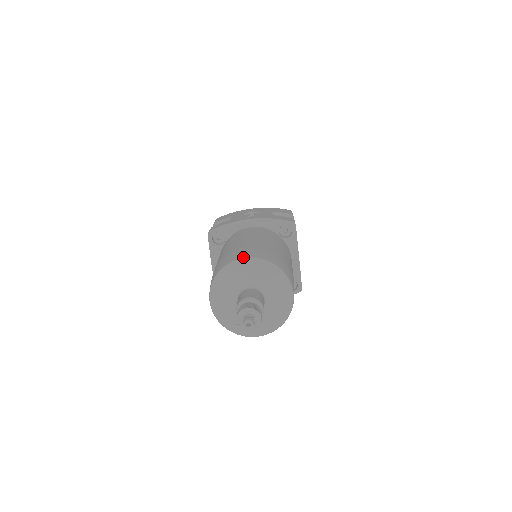
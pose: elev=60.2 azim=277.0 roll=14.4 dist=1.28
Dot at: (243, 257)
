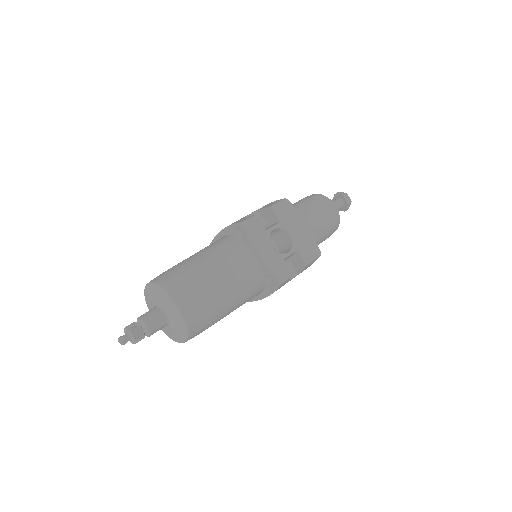
Dot at: (148, 283)
